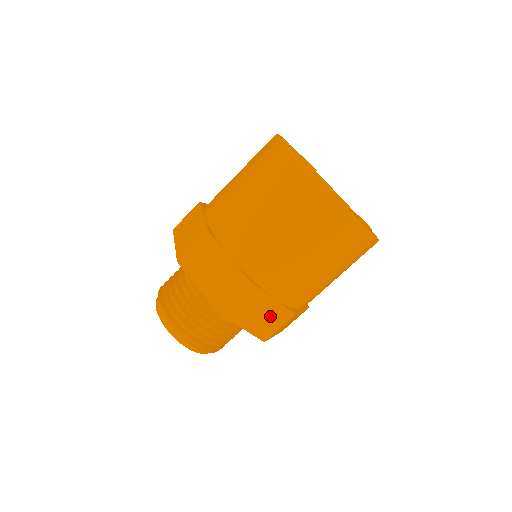
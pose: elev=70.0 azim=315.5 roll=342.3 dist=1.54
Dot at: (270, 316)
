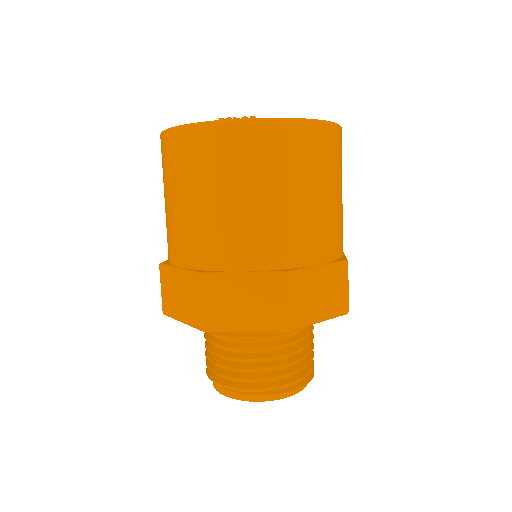
Dot at: (261, 295)
